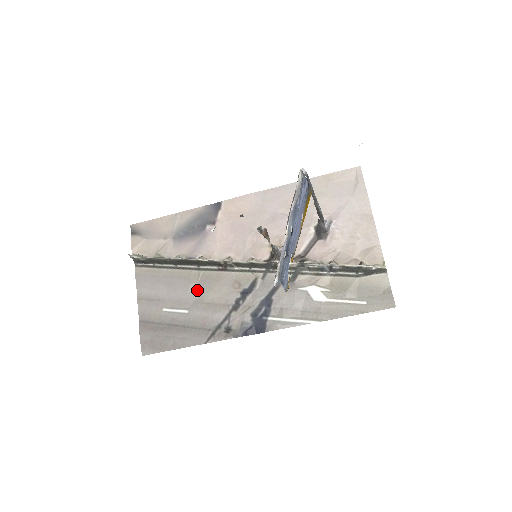
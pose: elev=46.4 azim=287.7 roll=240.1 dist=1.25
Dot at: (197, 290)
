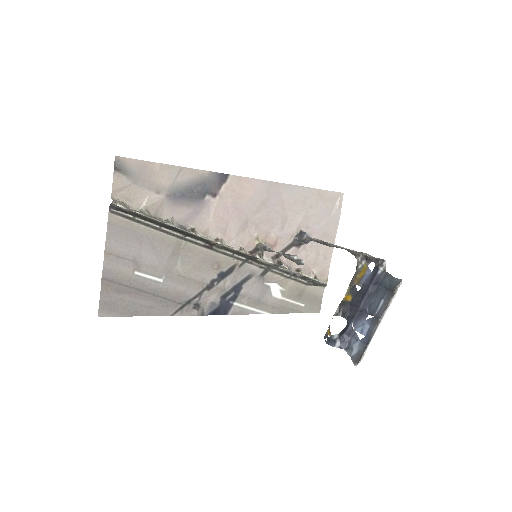
Dot at: (176, 260)
